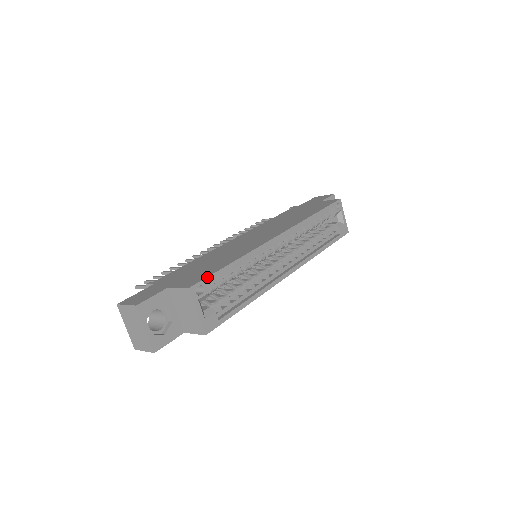
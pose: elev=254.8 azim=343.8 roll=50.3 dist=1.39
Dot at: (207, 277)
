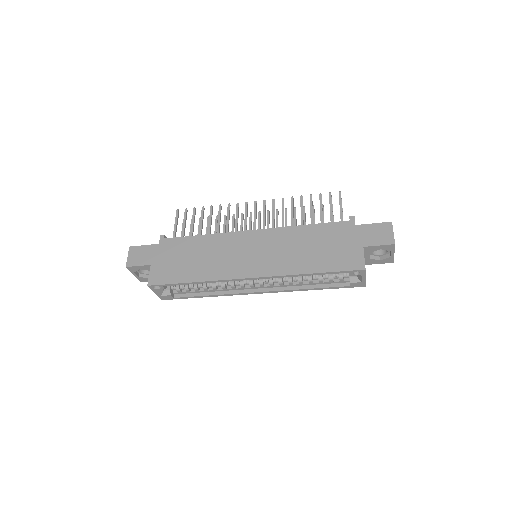
Dot at: (164, 284)
